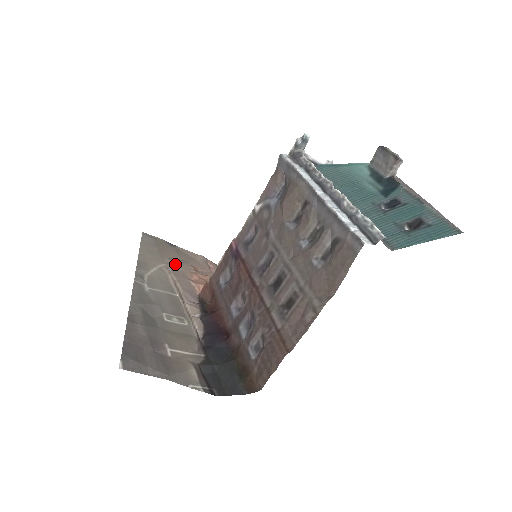
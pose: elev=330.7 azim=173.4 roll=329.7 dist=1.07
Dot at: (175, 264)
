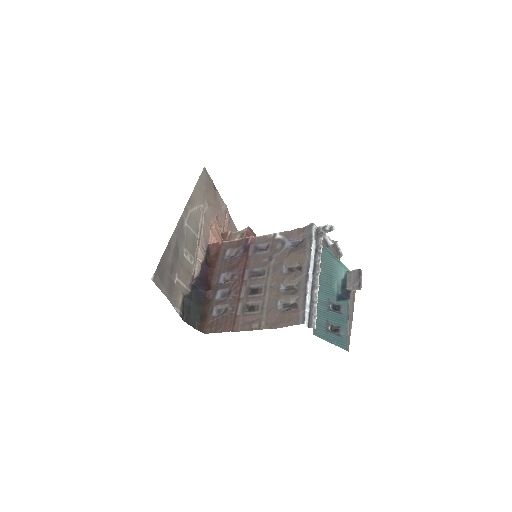
Dot at: (209, 209)
